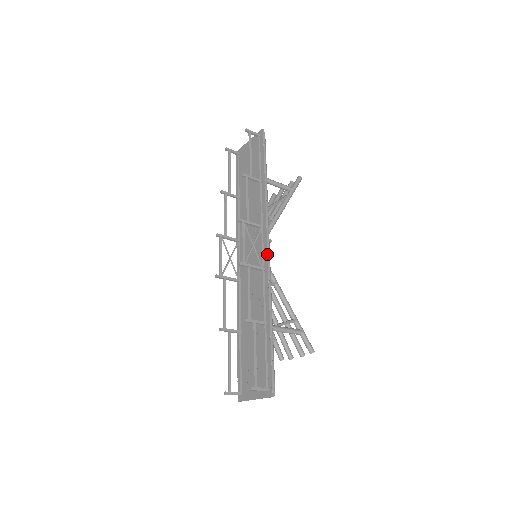
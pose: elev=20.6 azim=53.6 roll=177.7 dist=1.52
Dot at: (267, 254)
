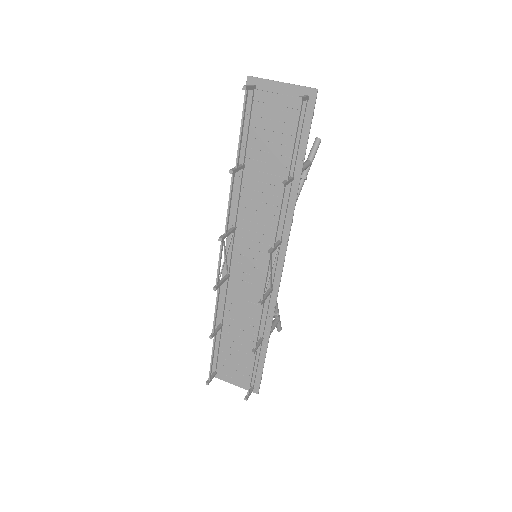
Dot at: occluded
